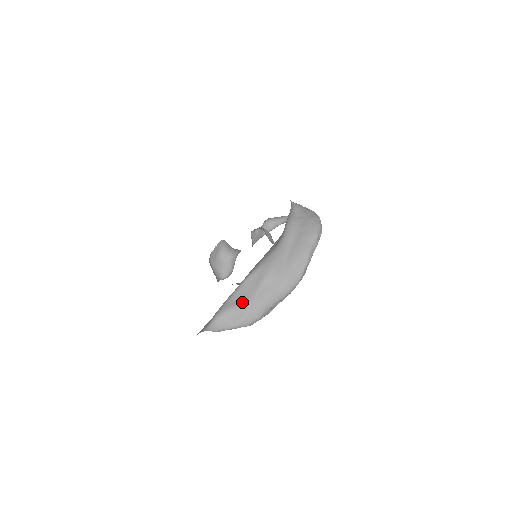
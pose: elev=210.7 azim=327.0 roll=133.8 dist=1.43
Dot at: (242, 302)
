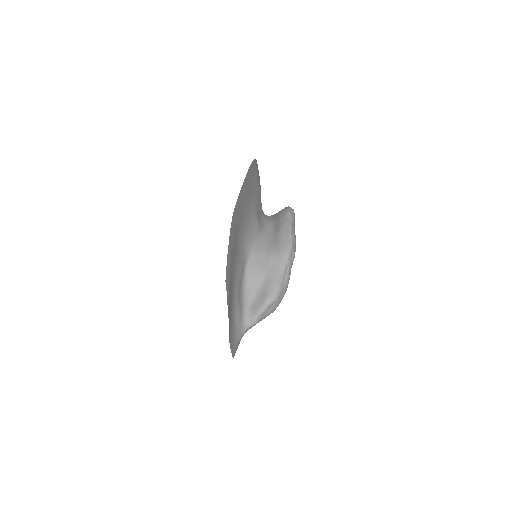
Dot at: (258, 285)
